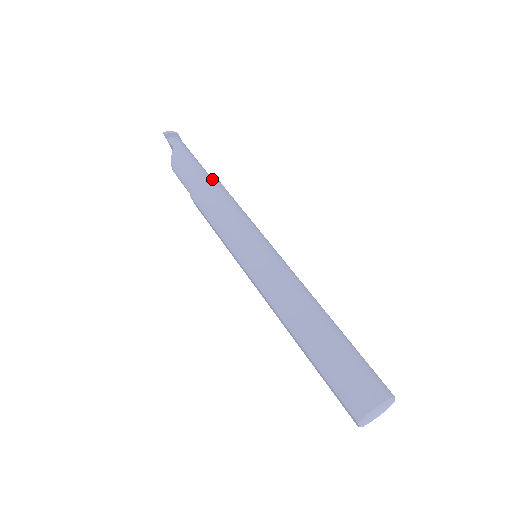
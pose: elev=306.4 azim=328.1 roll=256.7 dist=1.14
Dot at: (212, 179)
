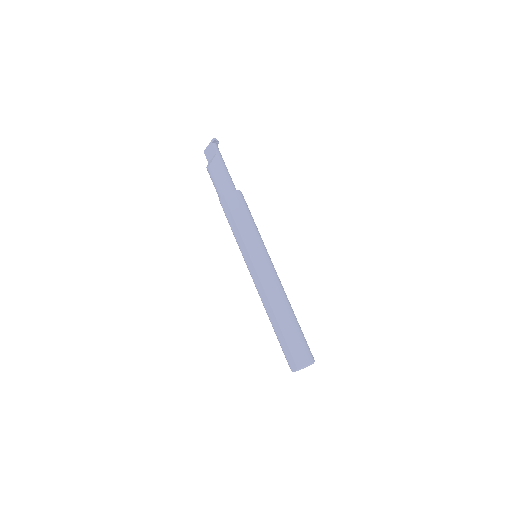
Dot at: occluded
